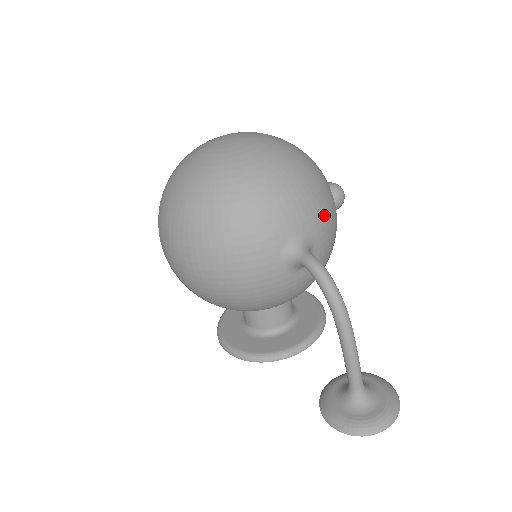
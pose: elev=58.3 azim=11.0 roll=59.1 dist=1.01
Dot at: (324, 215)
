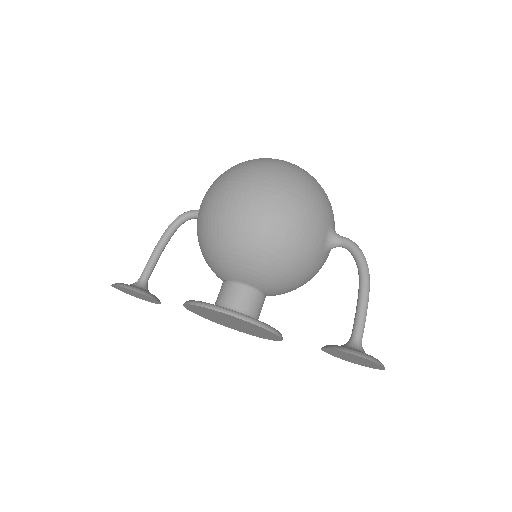
Dot at: occluded
